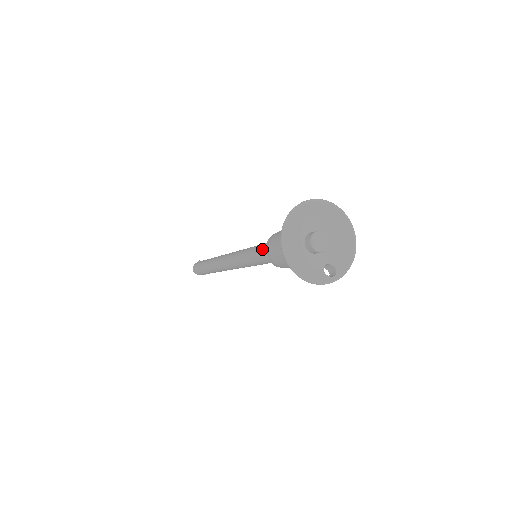
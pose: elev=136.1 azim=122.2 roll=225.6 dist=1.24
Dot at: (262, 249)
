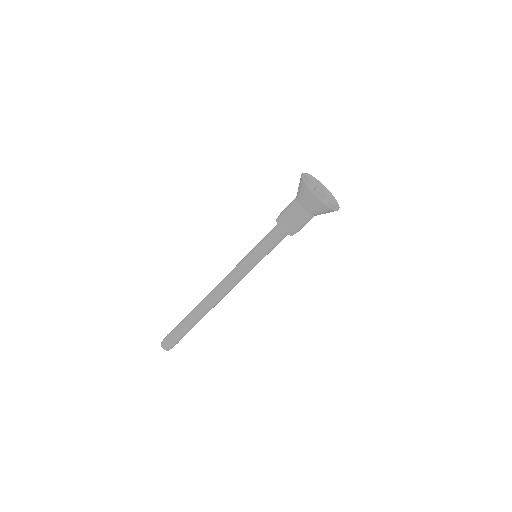
Dot at: (270, 236)
